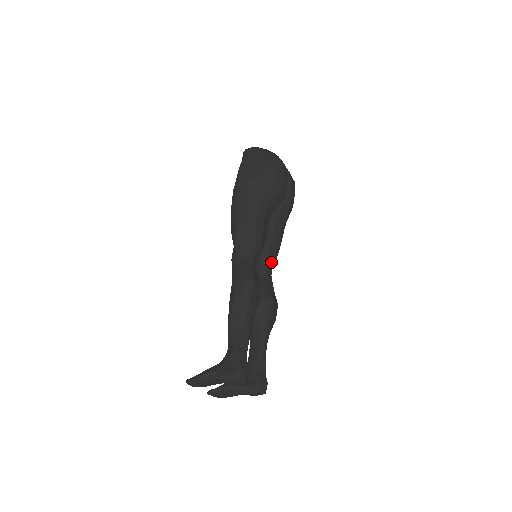
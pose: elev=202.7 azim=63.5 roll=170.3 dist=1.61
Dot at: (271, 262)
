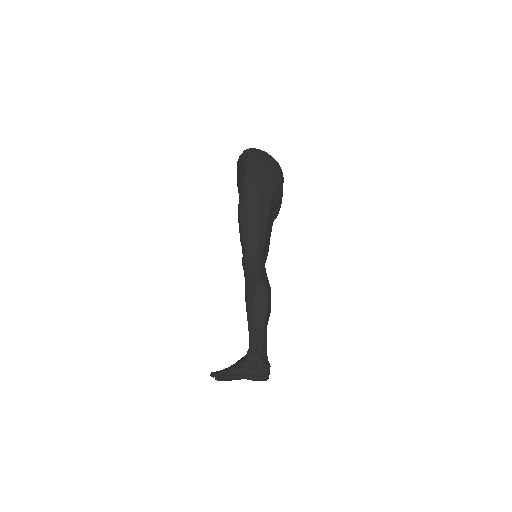
Dot at: (265, 261)
